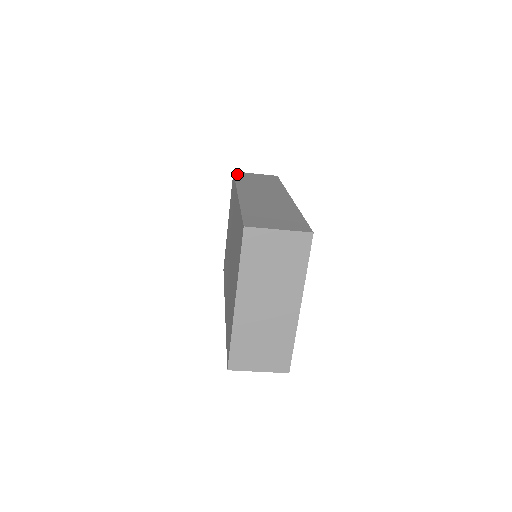
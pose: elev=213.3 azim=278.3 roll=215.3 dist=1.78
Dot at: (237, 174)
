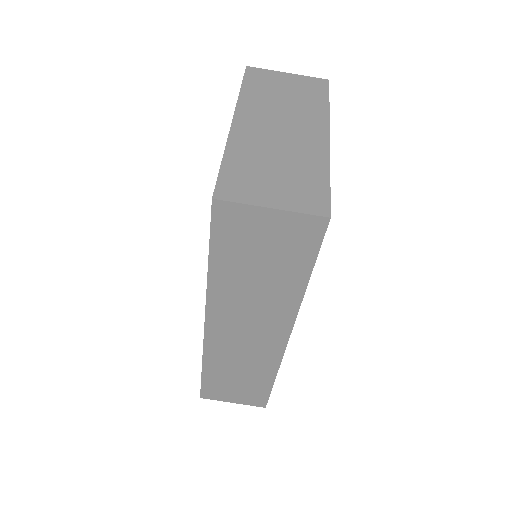
Dot at: occluded
